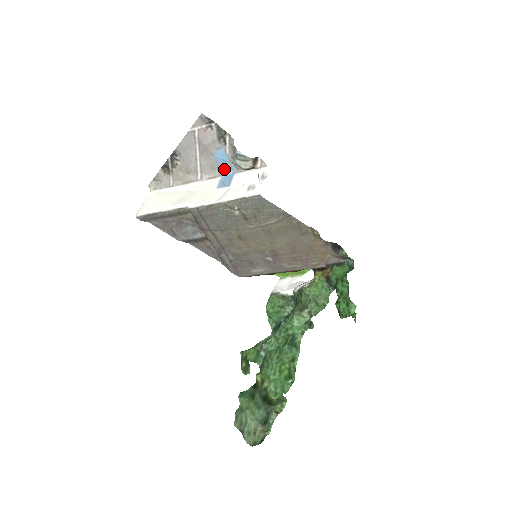
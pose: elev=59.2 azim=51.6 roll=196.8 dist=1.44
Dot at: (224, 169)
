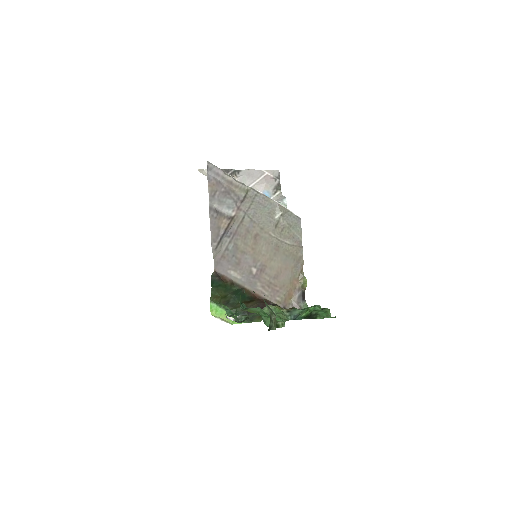
Dot at: occluded
